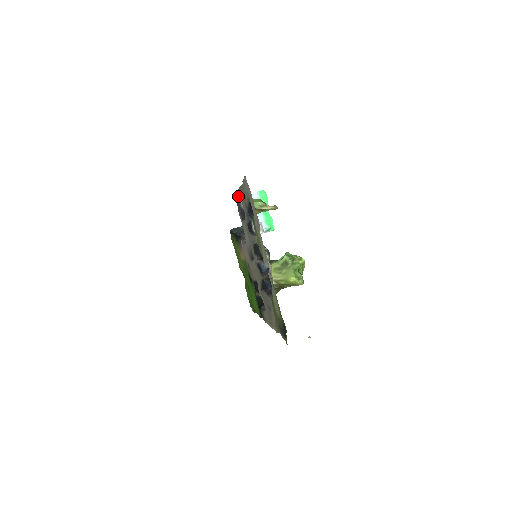
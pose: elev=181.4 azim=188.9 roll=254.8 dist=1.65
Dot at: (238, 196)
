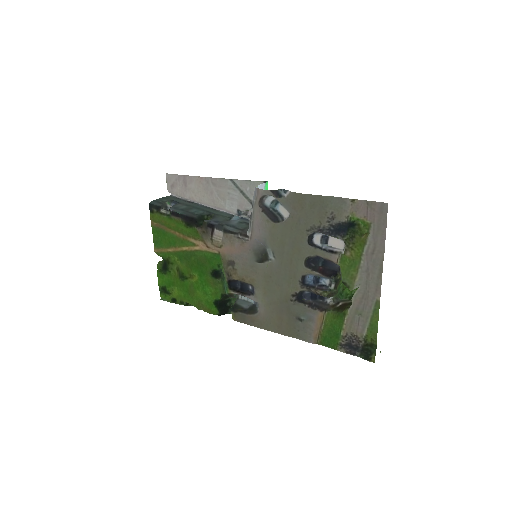
Dot at: (277, 194)
